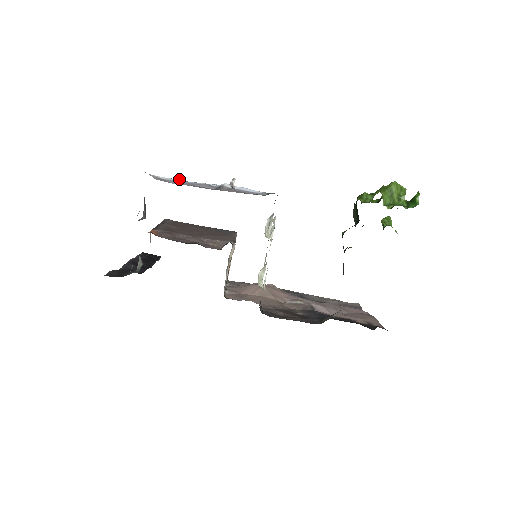
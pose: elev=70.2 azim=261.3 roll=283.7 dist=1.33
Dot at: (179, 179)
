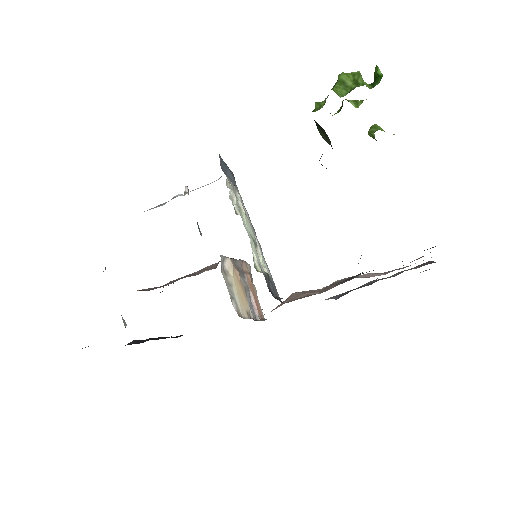
Dot at: occluded
